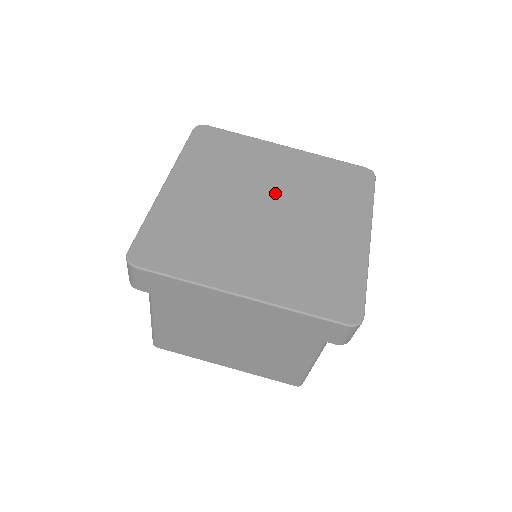
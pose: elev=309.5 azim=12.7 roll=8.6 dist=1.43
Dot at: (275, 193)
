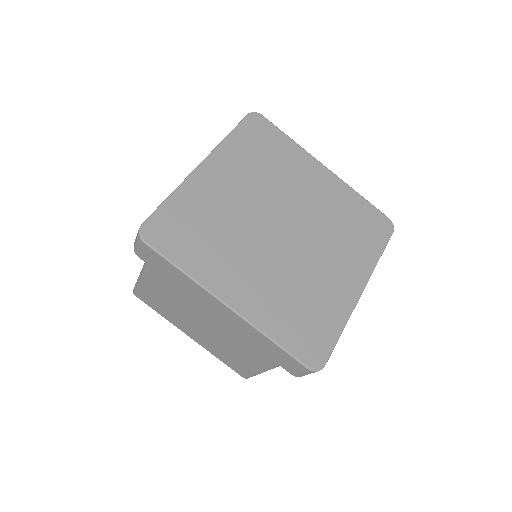
Dot at: (297, 214)
